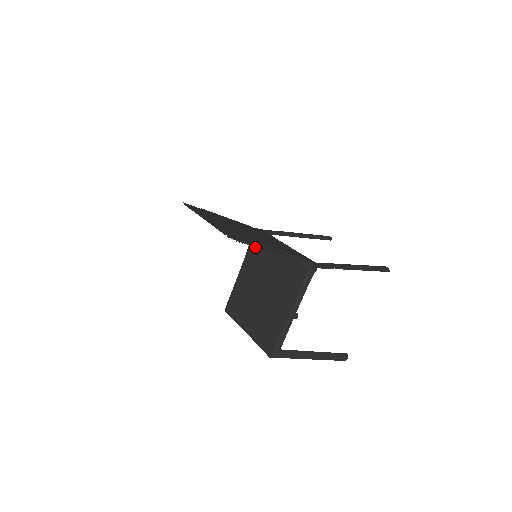
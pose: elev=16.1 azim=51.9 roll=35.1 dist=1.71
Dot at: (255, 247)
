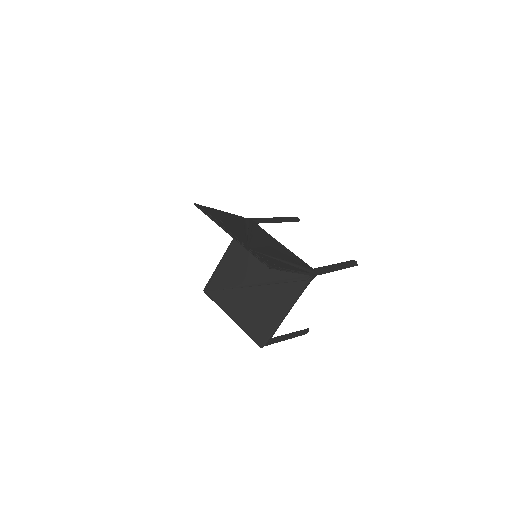
Dot at: occluded
